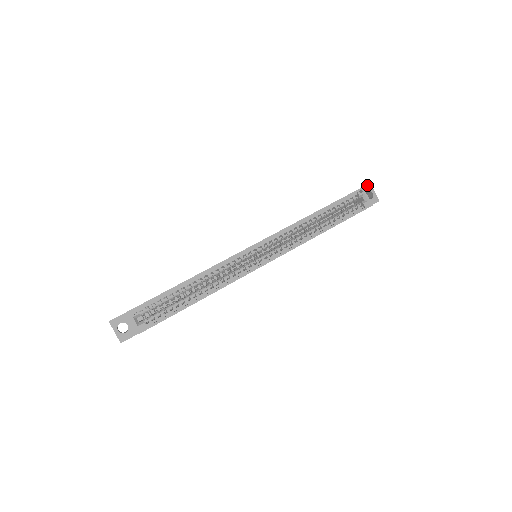
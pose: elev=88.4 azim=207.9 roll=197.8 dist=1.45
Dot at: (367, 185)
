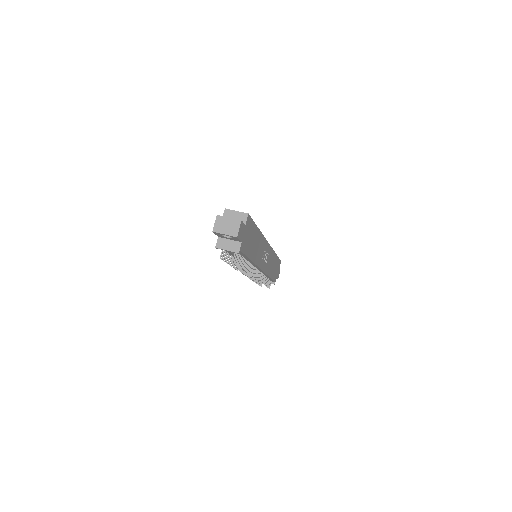
Dot at: occluded
